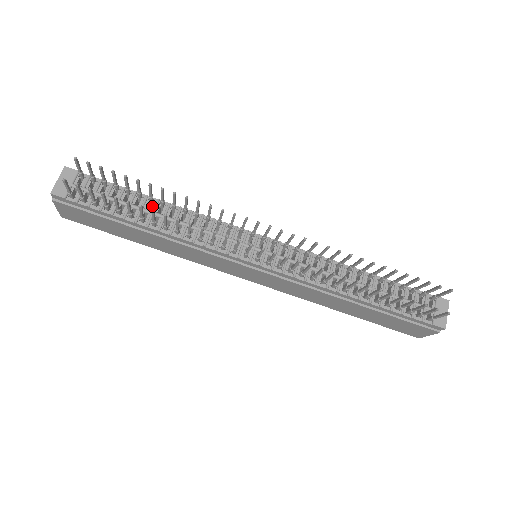
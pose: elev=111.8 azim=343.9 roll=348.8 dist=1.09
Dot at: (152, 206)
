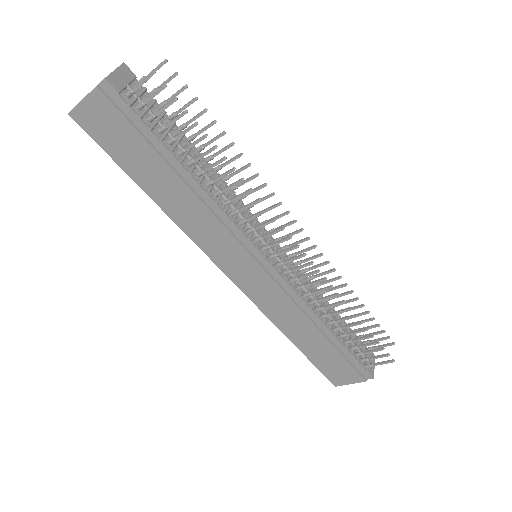
Dot at: occluded
